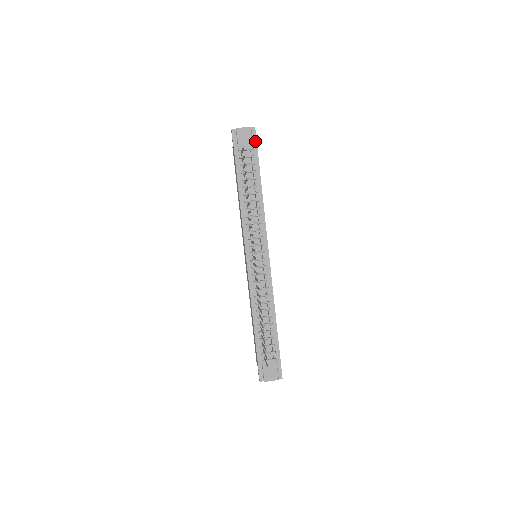
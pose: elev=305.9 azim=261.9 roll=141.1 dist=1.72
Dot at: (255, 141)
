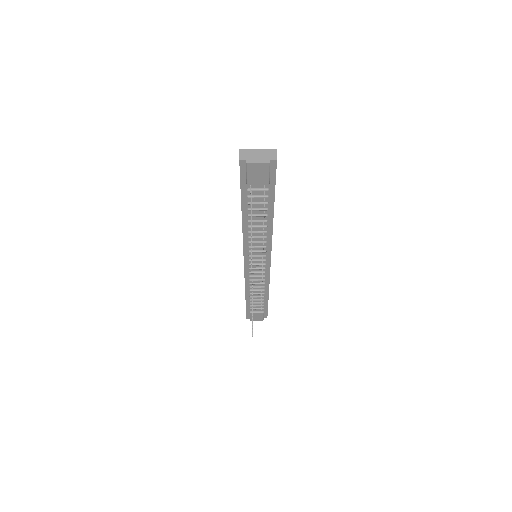
Dot at: (274, 174)
